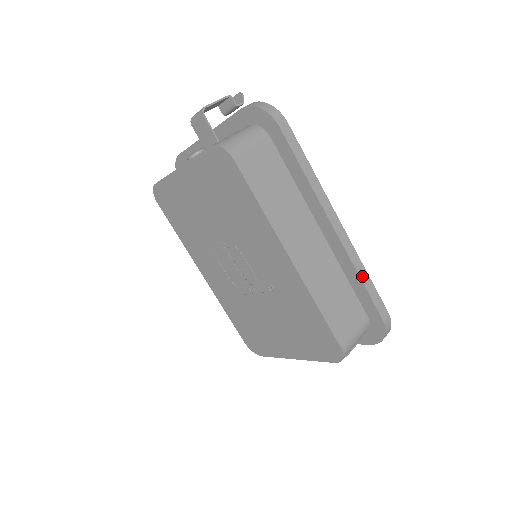
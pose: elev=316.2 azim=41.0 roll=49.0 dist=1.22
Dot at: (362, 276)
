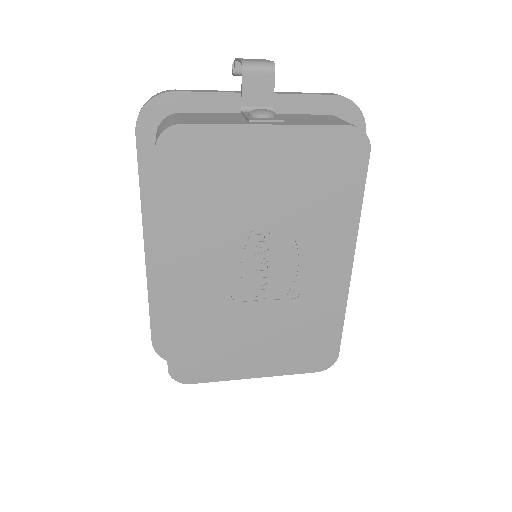
Dot at: occluded
